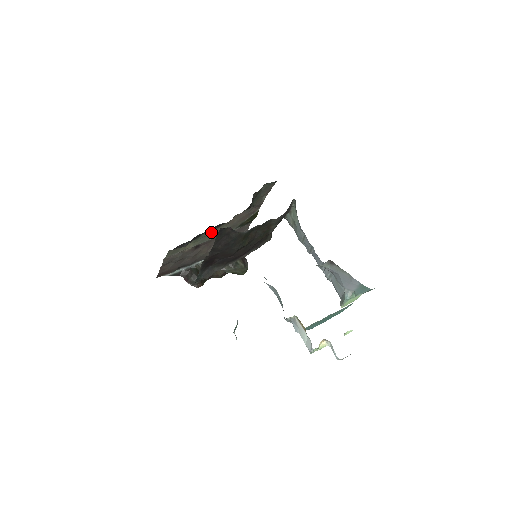
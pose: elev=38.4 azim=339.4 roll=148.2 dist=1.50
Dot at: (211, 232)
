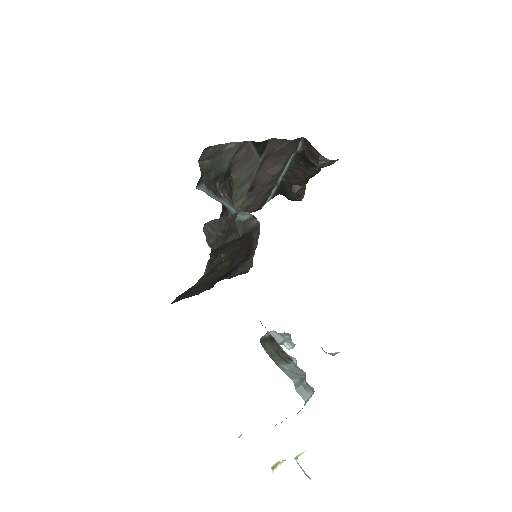
Dot at: (235, 191)
